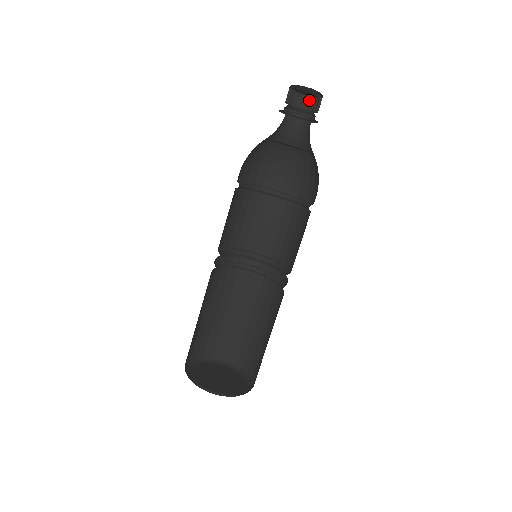
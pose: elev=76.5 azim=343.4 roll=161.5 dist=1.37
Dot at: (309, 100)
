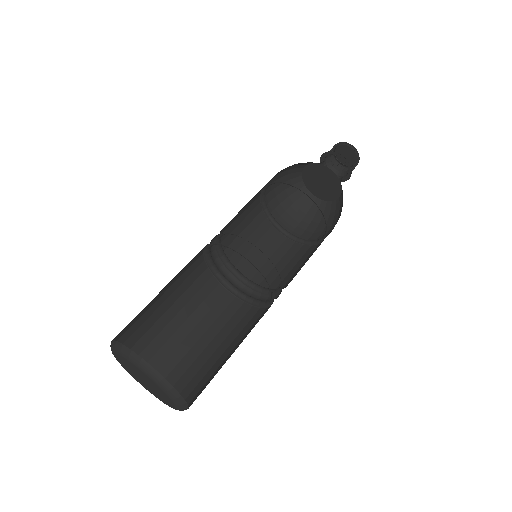
Dot at: (343, 169)
